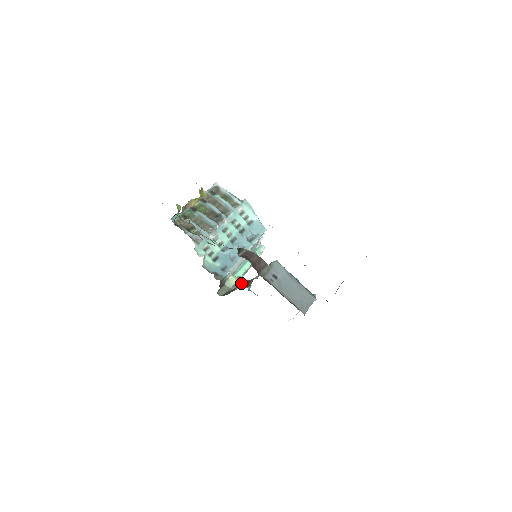
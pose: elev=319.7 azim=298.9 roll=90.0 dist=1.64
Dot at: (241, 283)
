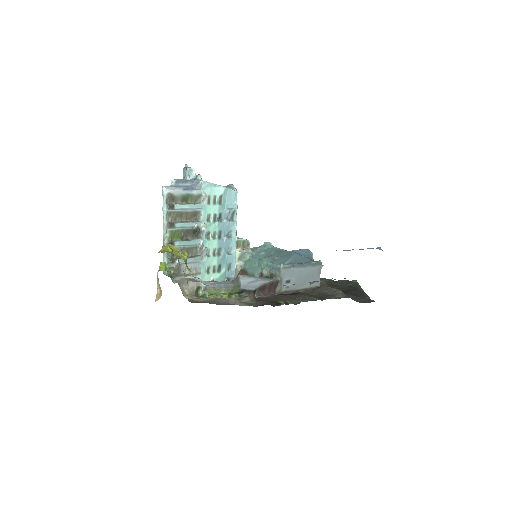
Dot at: occluded
